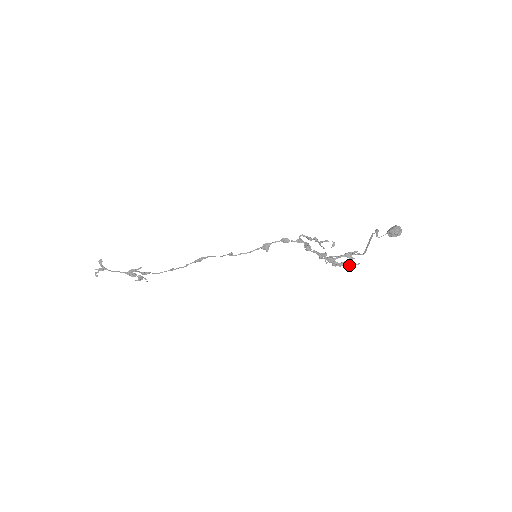
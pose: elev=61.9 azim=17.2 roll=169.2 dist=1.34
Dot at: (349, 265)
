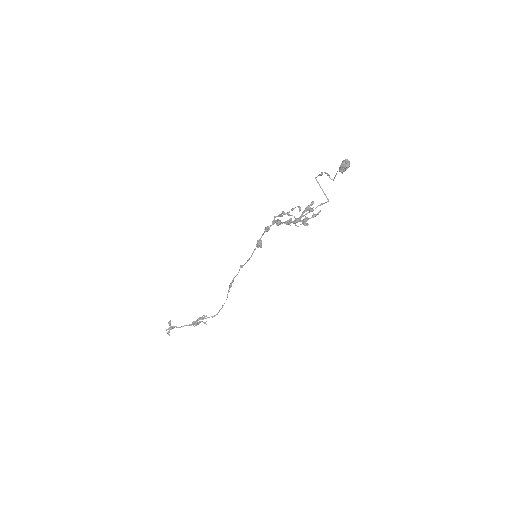
Dot at: (313, 217)
